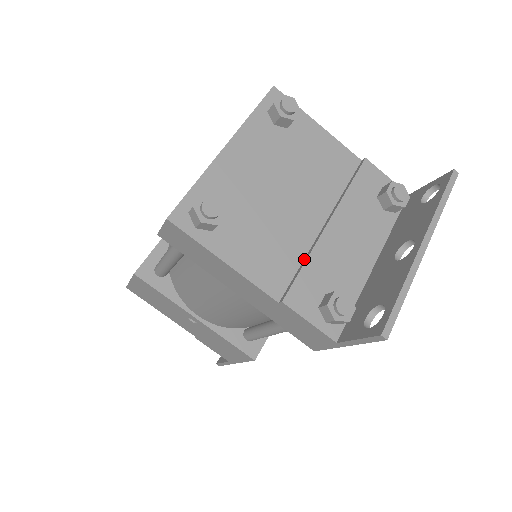
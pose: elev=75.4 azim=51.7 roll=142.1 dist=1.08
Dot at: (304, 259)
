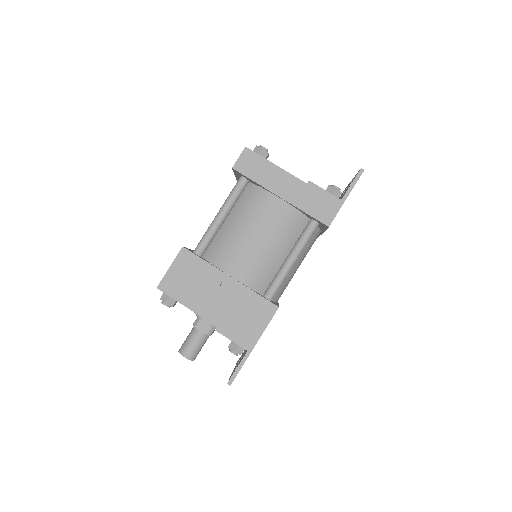
Dot at: occluded
